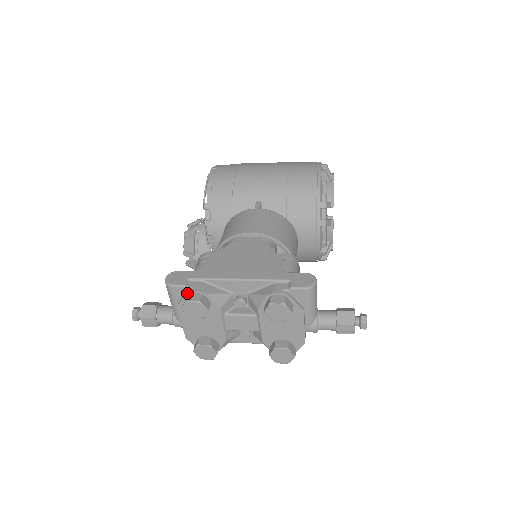
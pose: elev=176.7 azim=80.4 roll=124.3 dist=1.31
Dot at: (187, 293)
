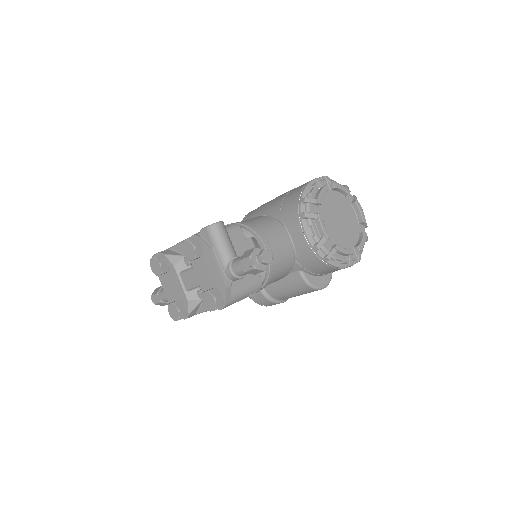
Dot at: occluded
